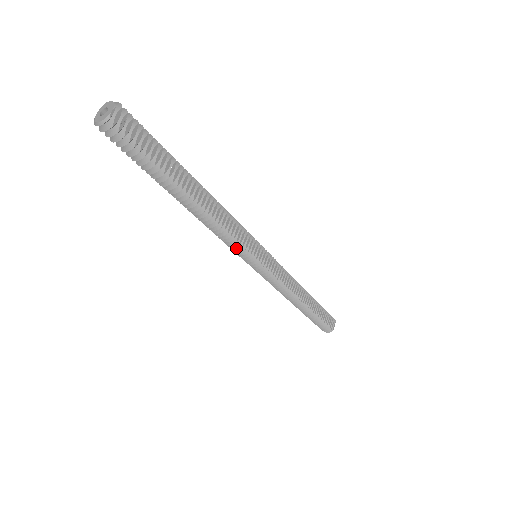
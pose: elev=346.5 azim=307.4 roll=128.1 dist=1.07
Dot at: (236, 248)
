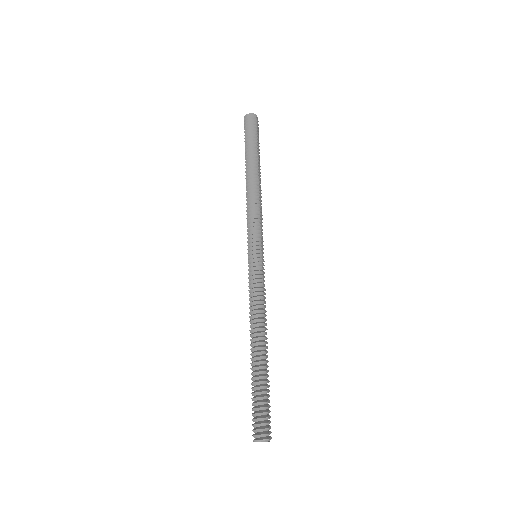
Dot at: (255, 226)
